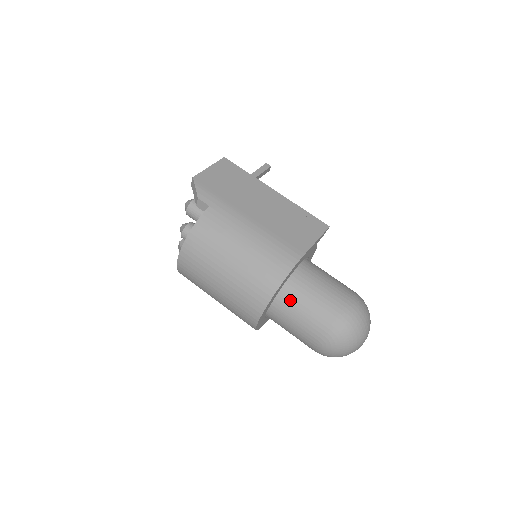
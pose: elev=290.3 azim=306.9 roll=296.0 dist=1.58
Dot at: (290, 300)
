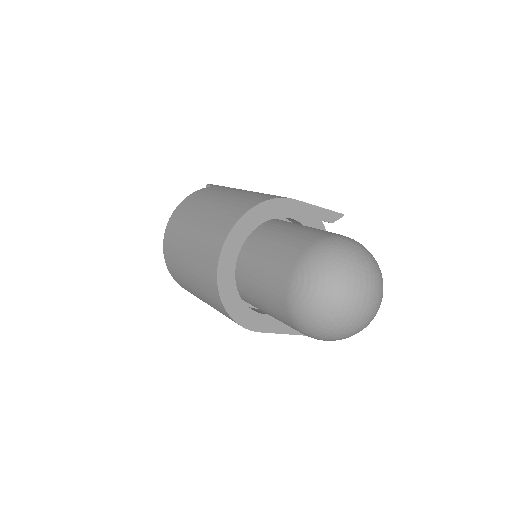
Dot at: (265, 237)
